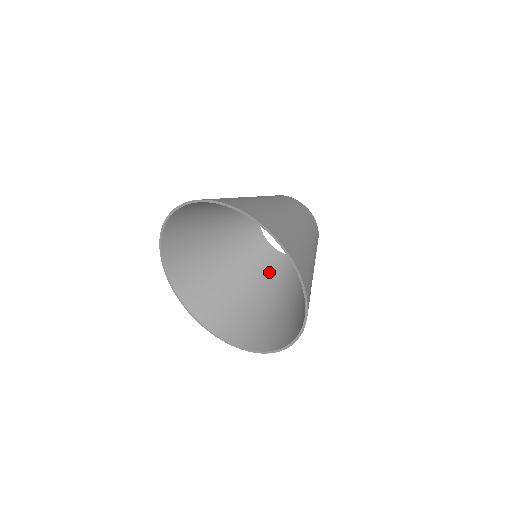
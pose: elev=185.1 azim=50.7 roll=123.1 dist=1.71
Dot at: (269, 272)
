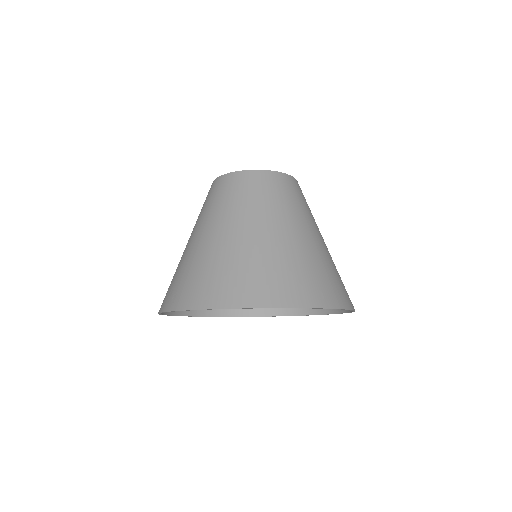
Dot at: occluded
